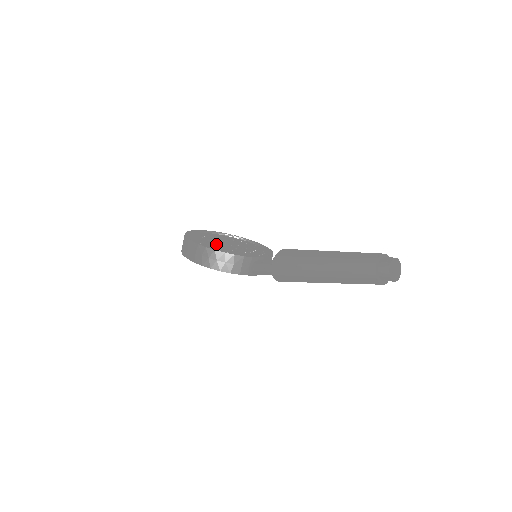
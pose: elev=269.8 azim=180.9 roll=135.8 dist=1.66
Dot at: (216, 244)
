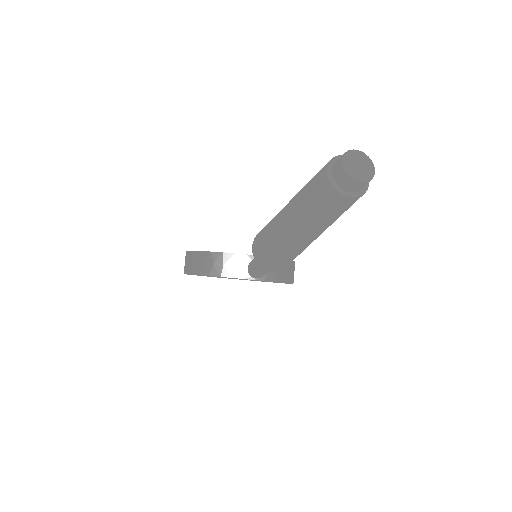
Dot at: occluded
